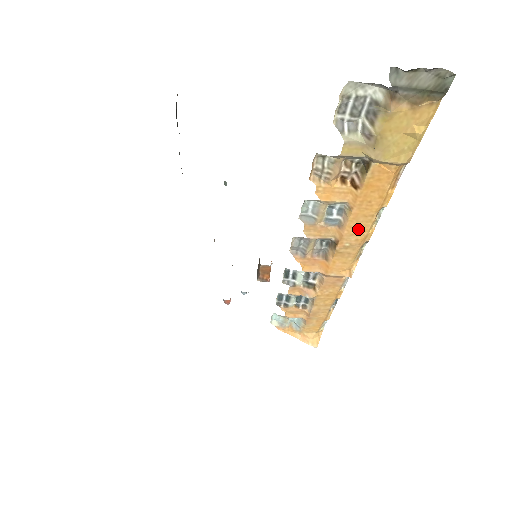
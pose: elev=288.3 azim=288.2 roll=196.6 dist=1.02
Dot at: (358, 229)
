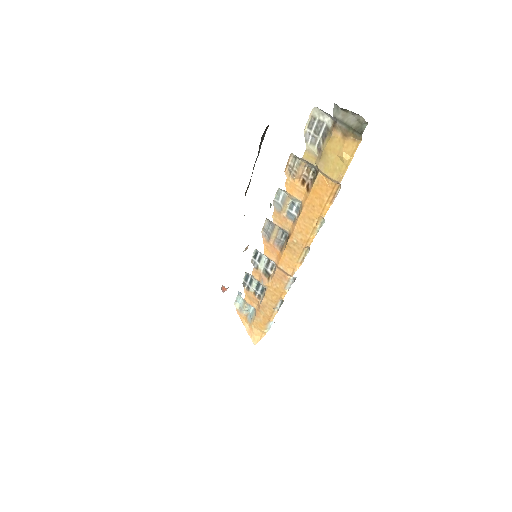
Dot at: (304, 229)
